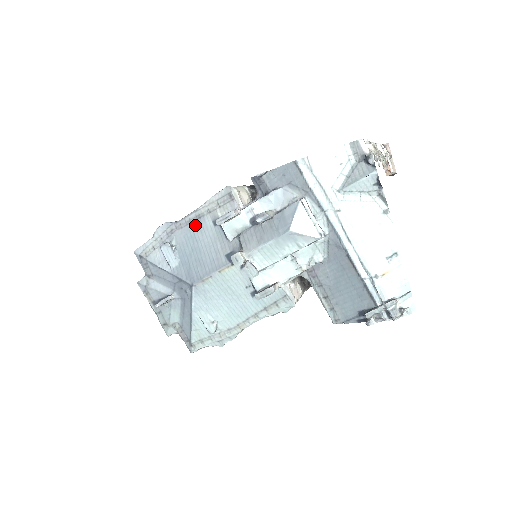
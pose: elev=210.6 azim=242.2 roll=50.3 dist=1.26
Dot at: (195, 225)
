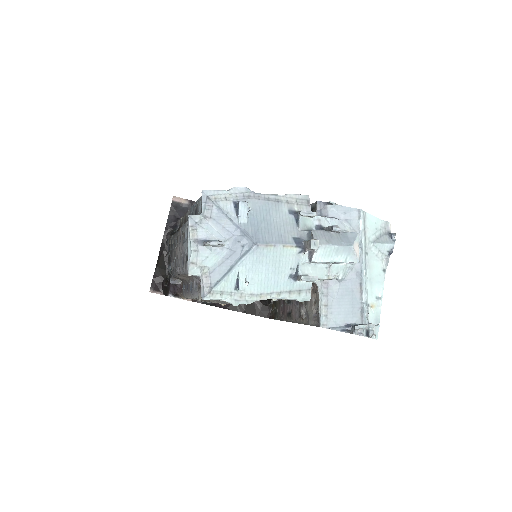
Dot at: (272, 204)
